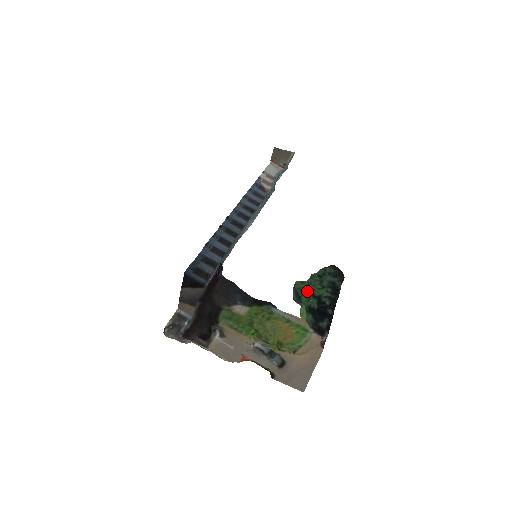
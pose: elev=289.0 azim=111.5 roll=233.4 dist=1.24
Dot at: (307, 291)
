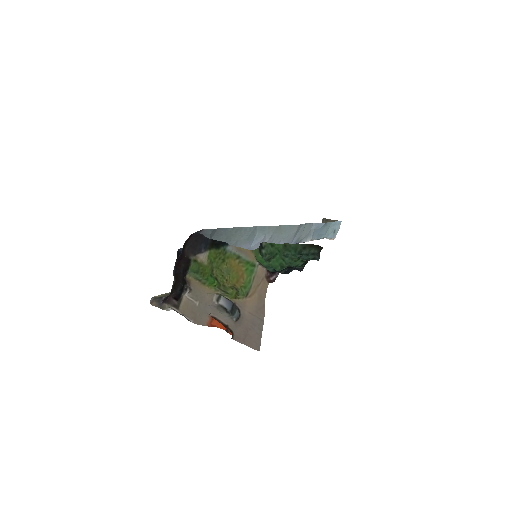
Dot at: (277, 255)
